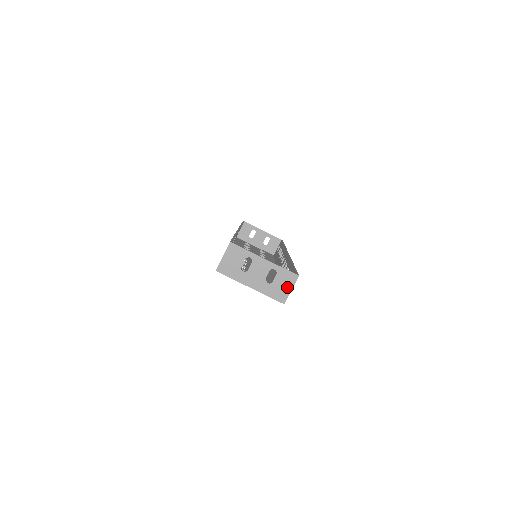
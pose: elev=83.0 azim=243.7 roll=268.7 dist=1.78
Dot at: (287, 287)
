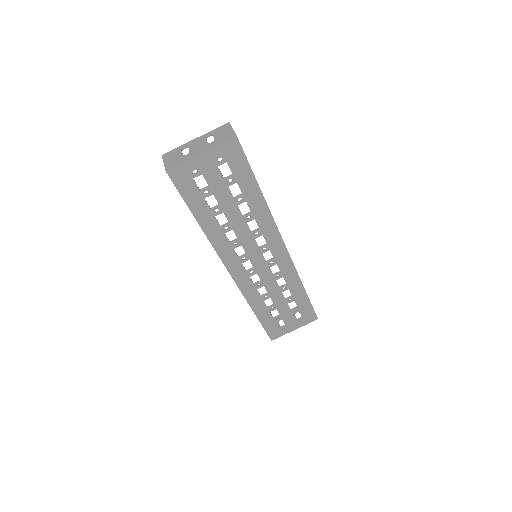
Dot at: (228, 131)
